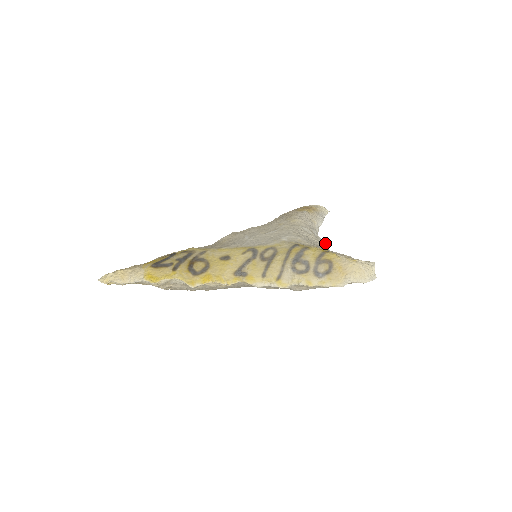
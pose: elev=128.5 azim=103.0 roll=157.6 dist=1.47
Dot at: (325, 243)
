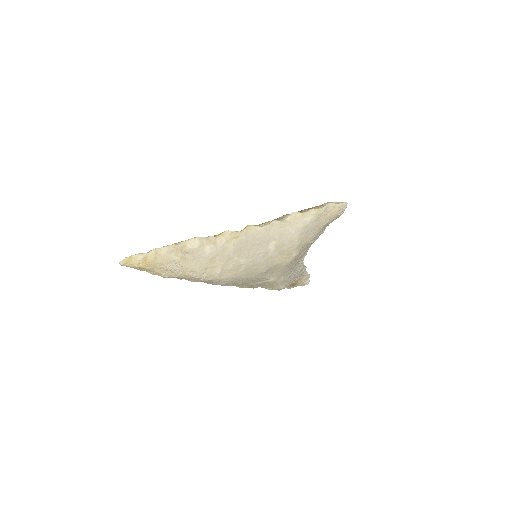
Dot at: occluded
